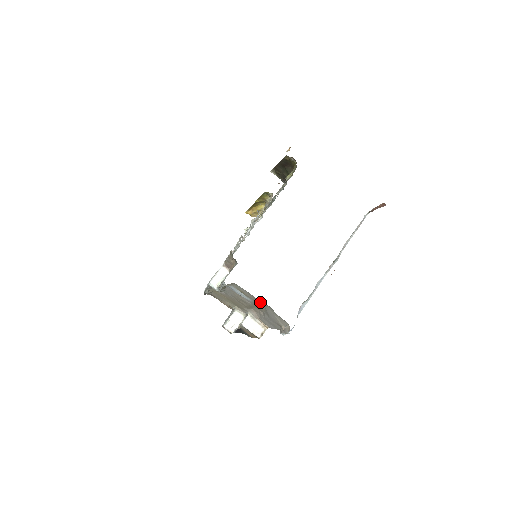
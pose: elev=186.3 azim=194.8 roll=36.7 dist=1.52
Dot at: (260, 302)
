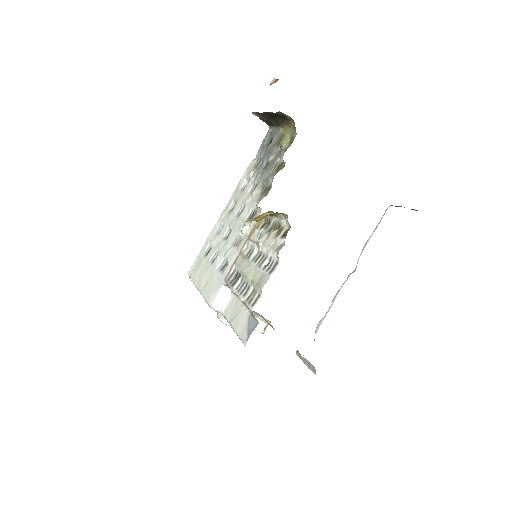
Dot at: occluded
